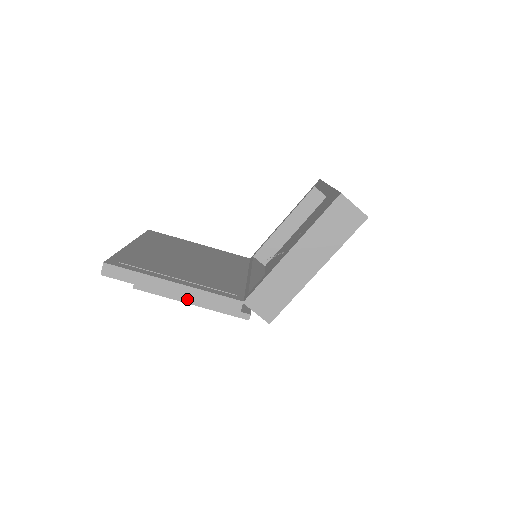
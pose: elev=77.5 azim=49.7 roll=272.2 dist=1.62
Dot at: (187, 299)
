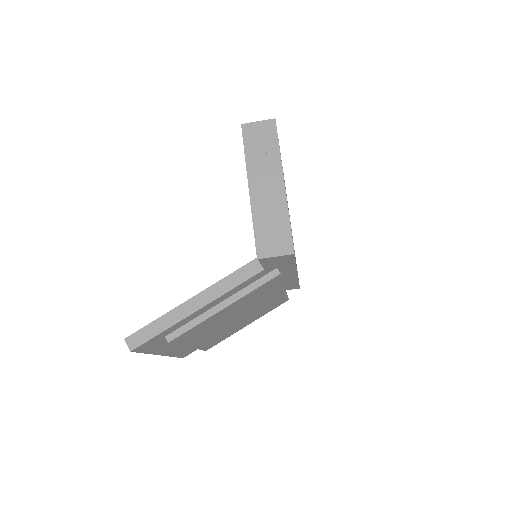
Dot at: (217, 307)
